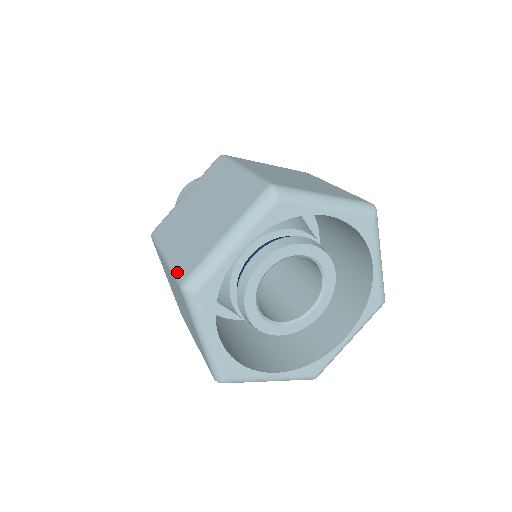
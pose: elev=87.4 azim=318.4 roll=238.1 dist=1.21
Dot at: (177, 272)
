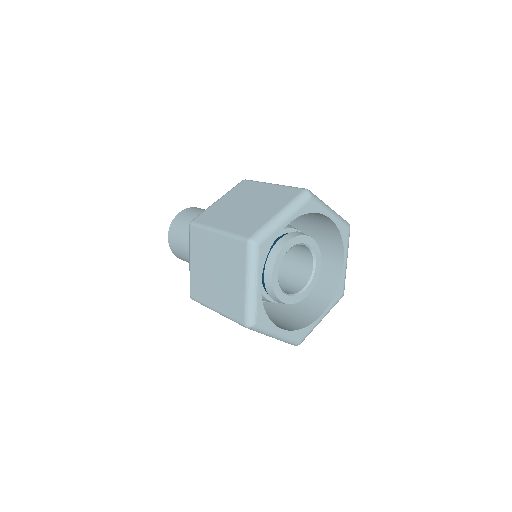
Dot at: (240, 234)
